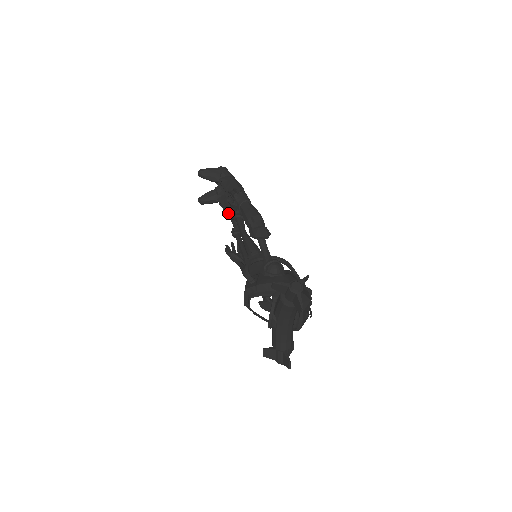
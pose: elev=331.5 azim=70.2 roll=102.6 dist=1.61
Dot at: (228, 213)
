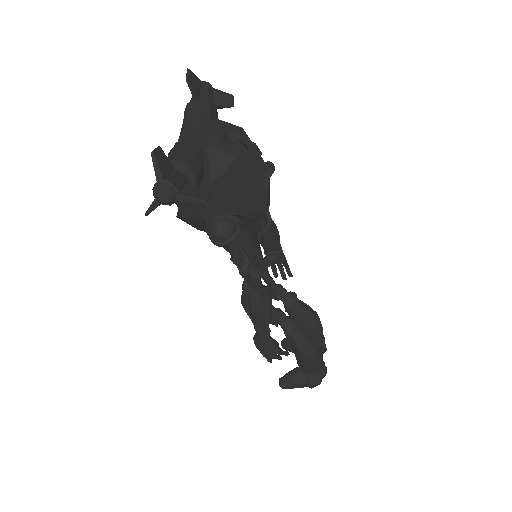
Dot at: occluded
